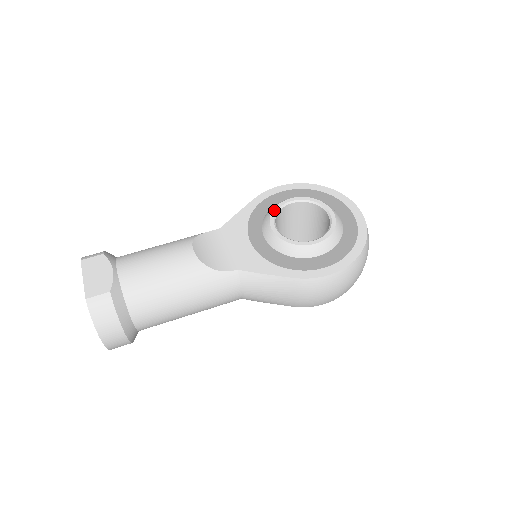
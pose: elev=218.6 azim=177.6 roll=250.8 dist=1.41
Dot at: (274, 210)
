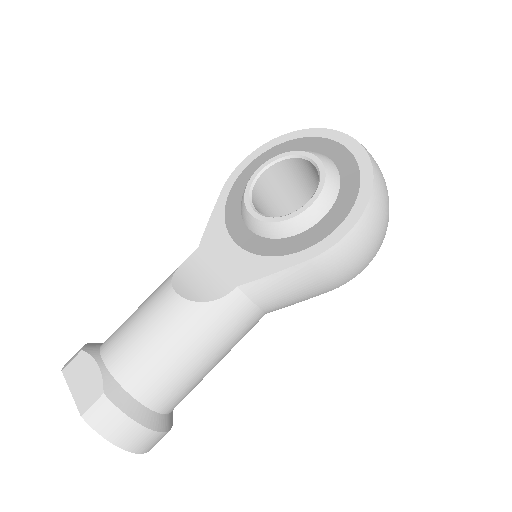
Dot at: (246, 193)
